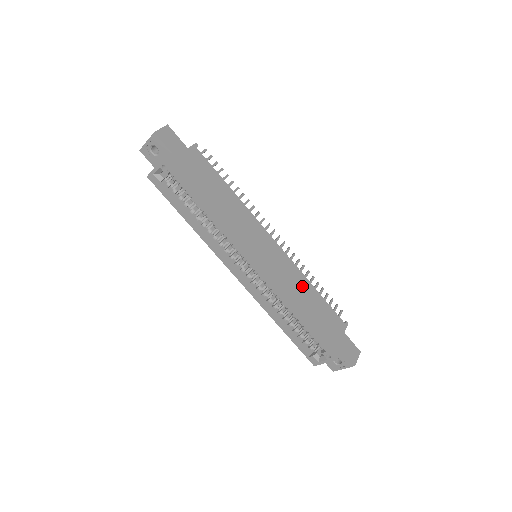
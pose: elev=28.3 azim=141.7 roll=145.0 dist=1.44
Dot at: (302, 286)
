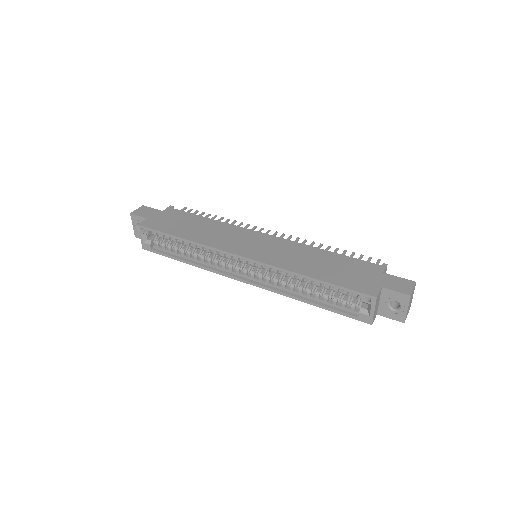
Dot at: (309, 254)
